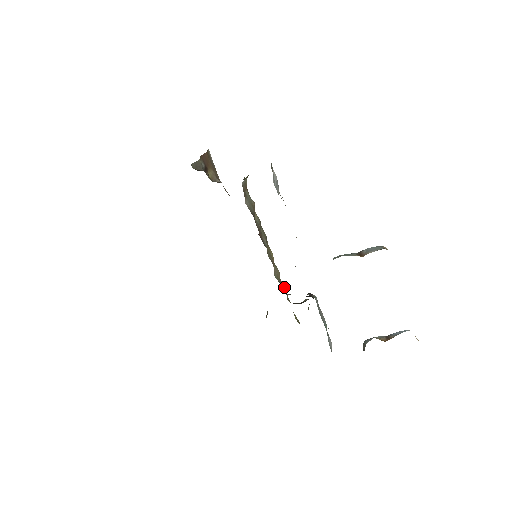
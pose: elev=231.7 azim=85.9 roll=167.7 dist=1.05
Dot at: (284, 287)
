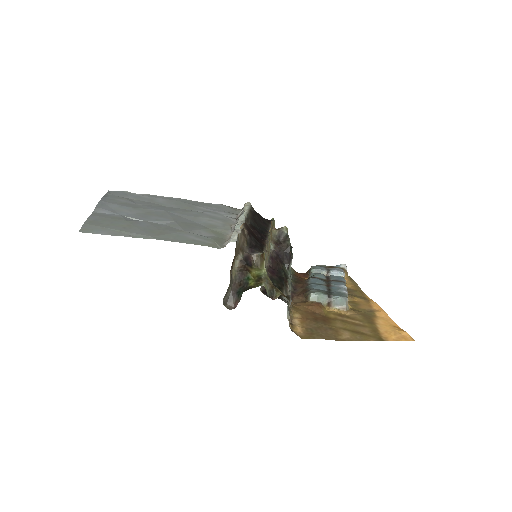
Dot at: occluded
